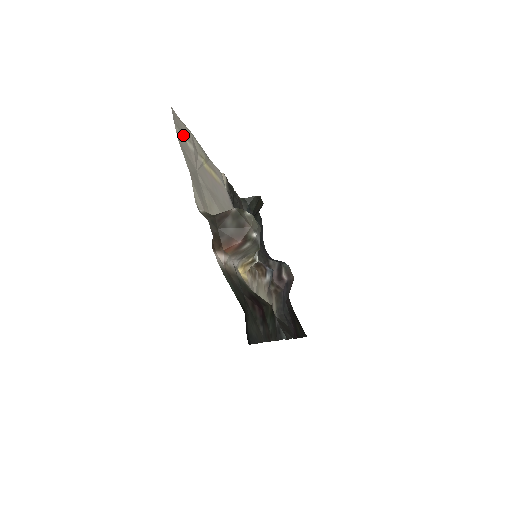
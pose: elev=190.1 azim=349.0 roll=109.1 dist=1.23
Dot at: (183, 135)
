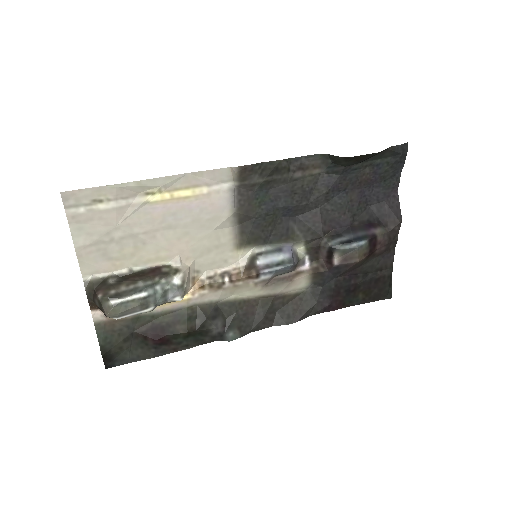
Dot at: (89, 204)
